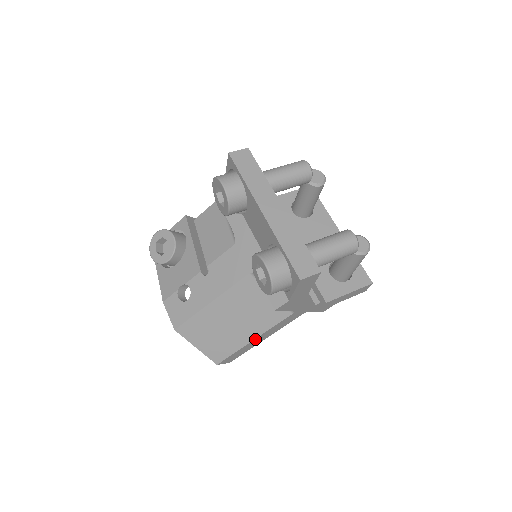
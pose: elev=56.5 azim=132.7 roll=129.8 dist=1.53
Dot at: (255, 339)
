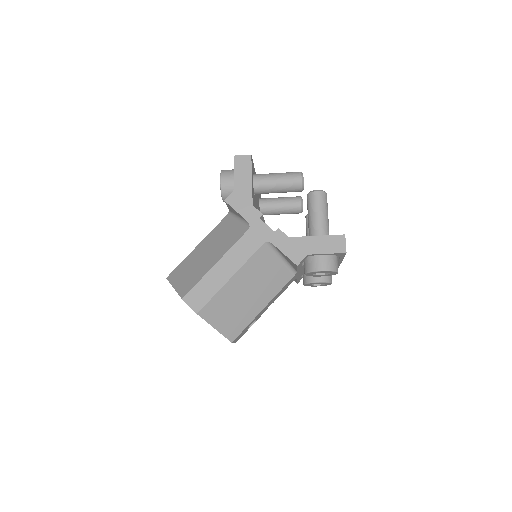
Dot at: (218, 264)
